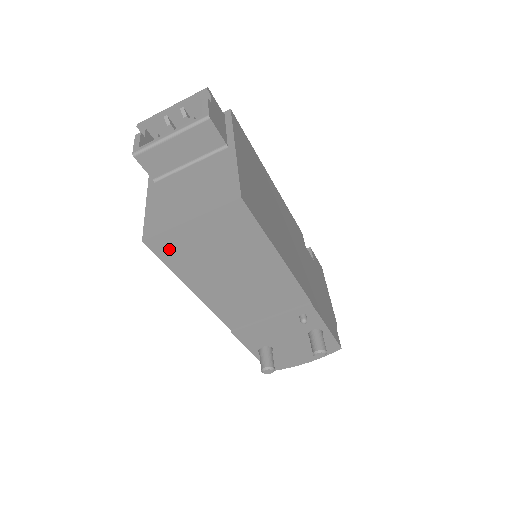
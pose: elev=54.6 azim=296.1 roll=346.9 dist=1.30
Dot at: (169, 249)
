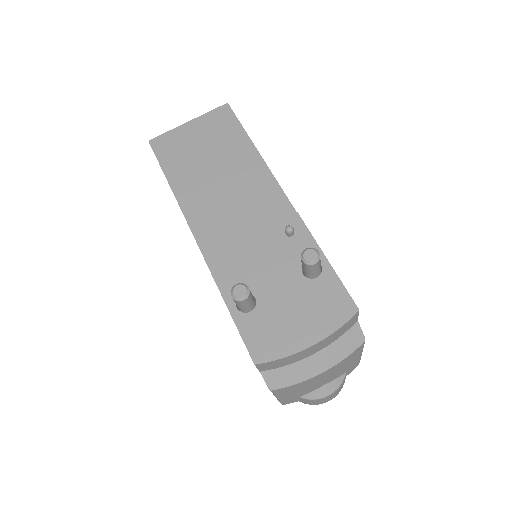
Dot at: (166, 148)
